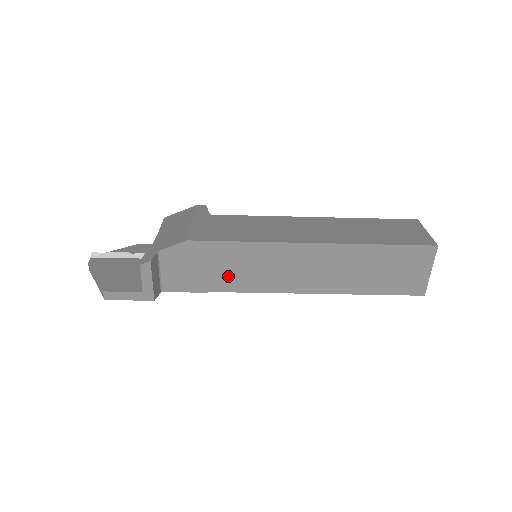
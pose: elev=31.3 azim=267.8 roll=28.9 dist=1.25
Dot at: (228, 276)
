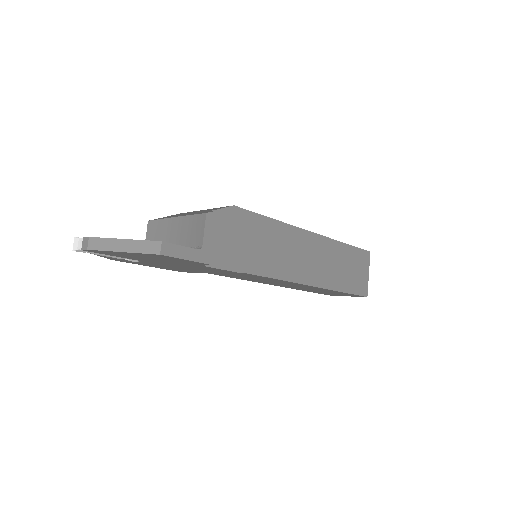
Dot at: (259, 255)
